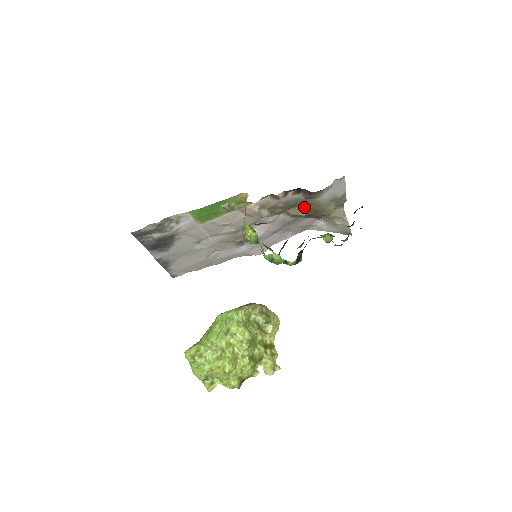
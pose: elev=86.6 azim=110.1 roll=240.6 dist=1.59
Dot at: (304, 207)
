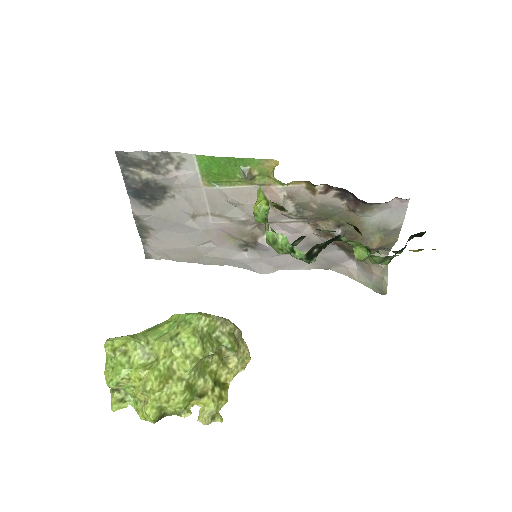
Dot at: (341, 224)
